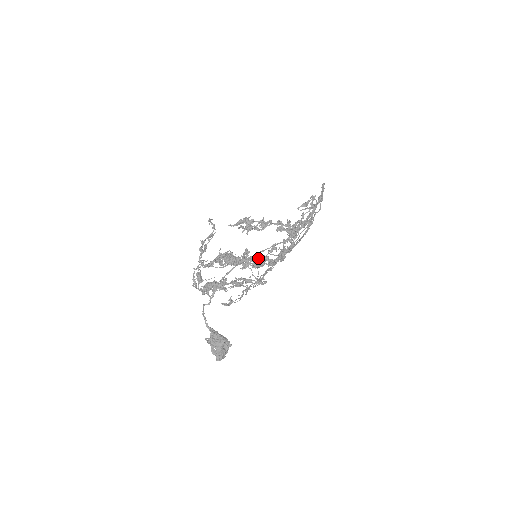
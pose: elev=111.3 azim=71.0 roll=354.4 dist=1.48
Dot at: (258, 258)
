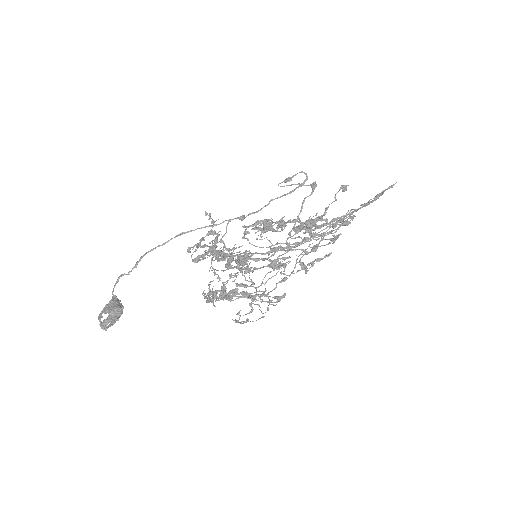
Dot at: (235, 248)
